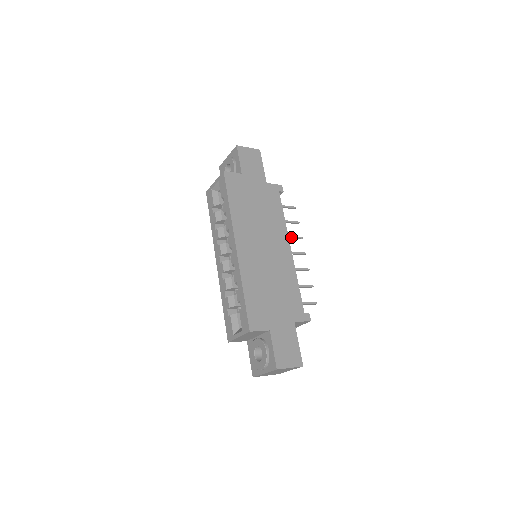
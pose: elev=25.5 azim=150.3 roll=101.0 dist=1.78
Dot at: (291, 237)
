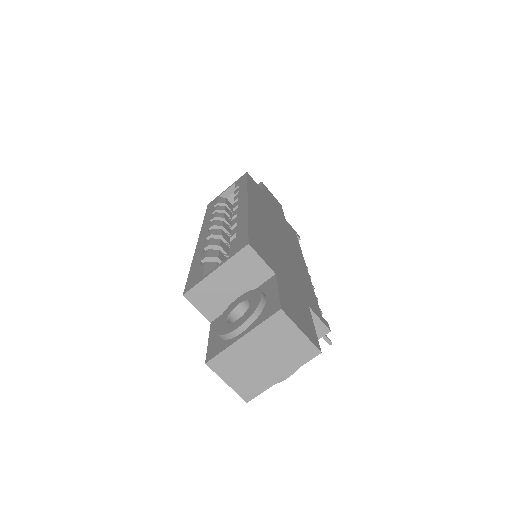
Dot at: occluded
